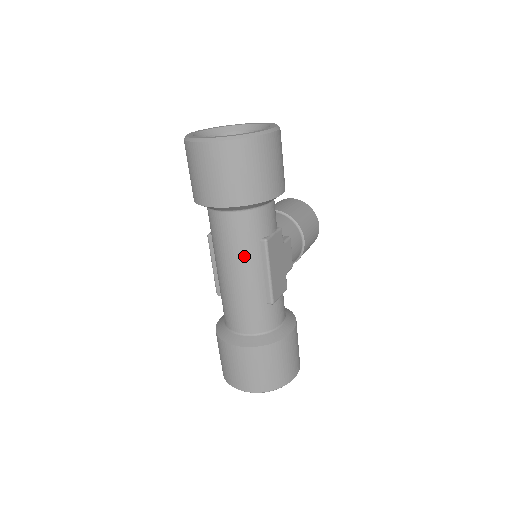
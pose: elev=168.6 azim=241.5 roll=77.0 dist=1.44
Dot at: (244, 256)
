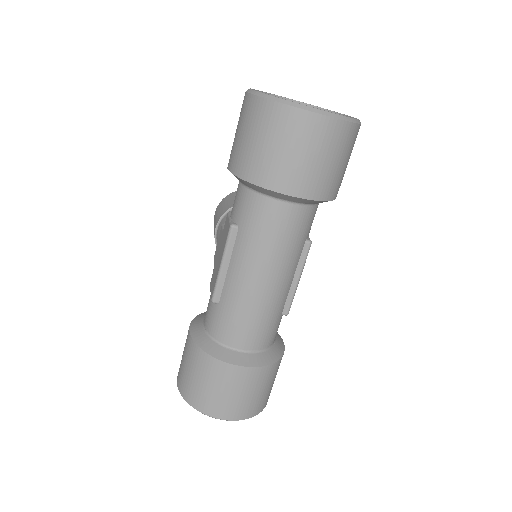
Dot at: (288, 258)
